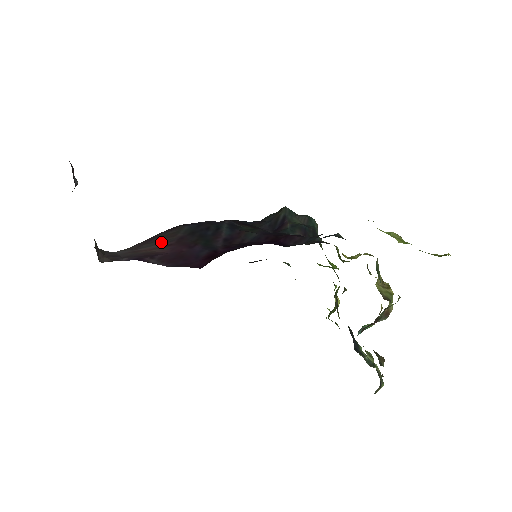
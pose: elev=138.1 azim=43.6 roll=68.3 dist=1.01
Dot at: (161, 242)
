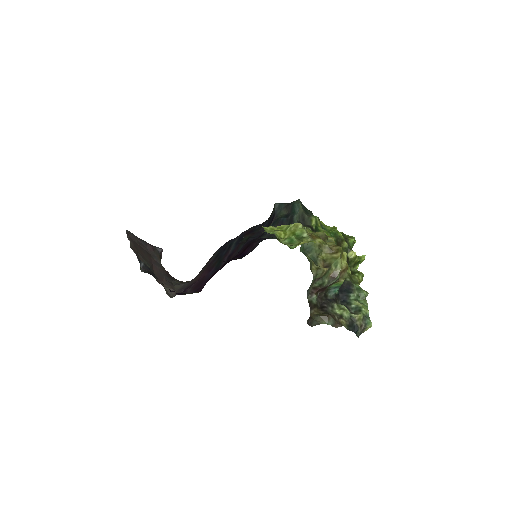
Dot at: (203, 269)
